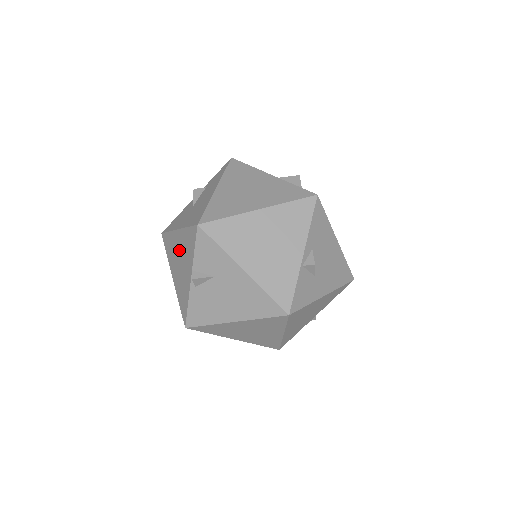
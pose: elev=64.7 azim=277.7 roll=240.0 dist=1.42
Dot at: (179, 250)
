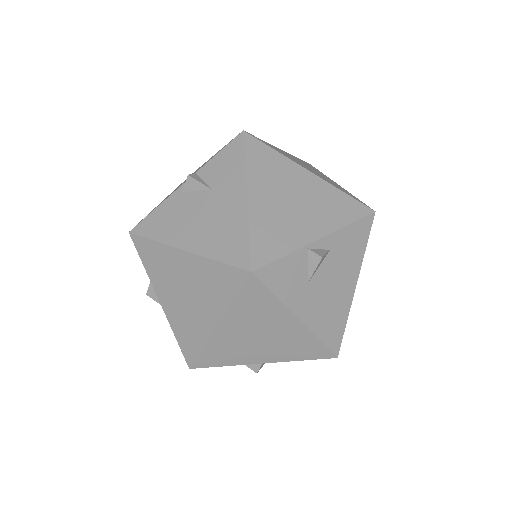
Dot at: occluded
